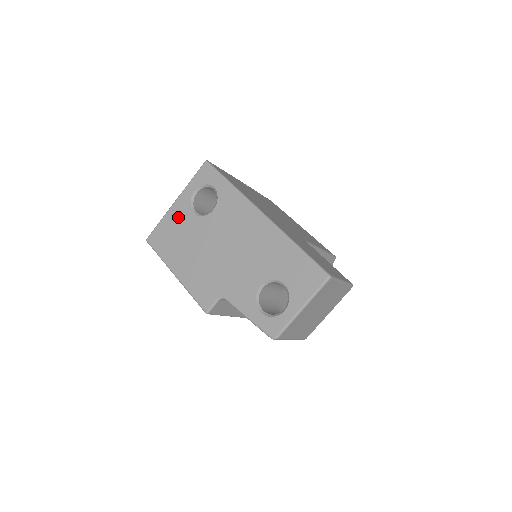
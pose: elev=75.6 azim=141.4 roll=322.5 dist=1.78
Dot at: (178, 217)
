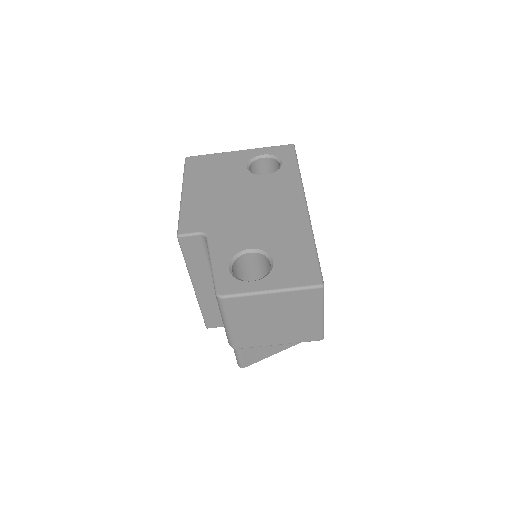
Dot at: (230, 160)
